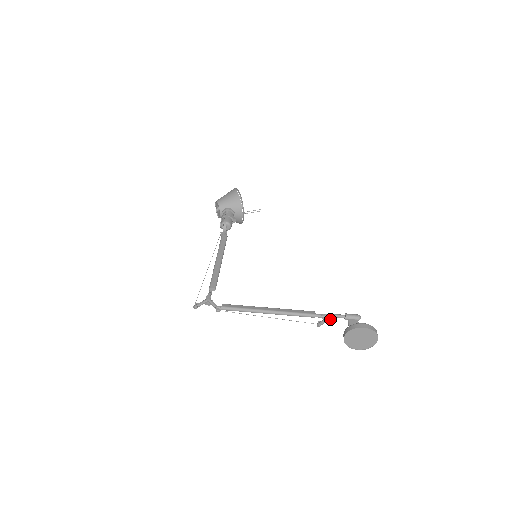
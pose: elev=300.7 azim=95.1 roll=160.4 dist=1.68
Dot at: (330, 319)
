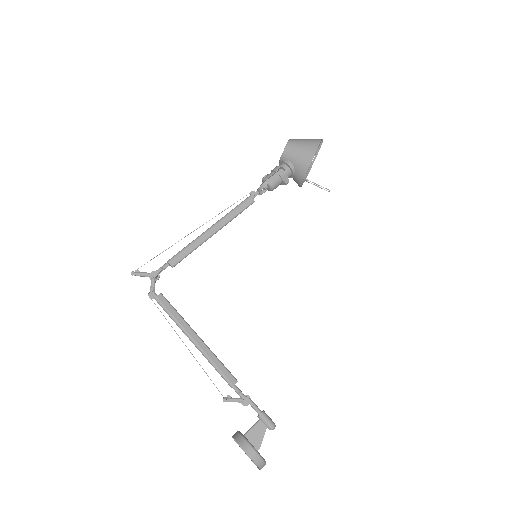
Dot at: (244, 402)
